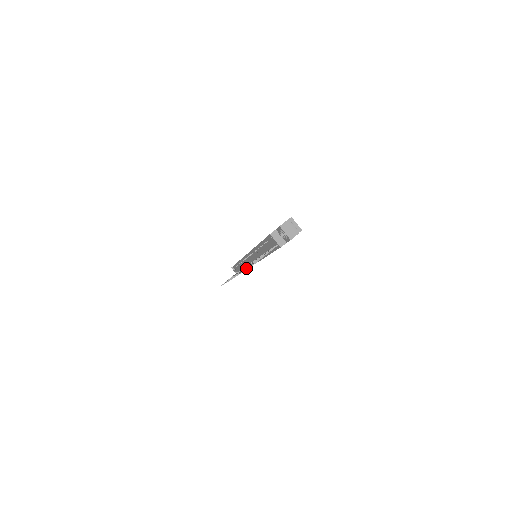
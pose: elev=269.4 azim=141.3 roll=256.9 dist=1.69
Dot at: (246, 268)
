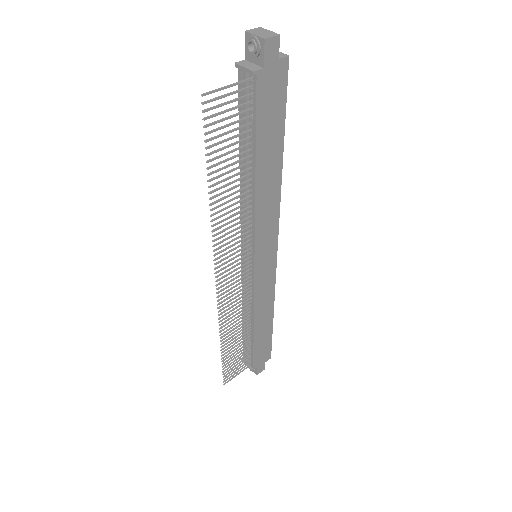
Dot at: (207, 153)
